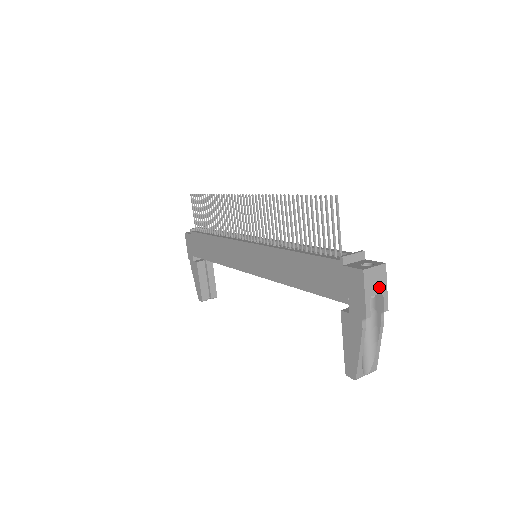
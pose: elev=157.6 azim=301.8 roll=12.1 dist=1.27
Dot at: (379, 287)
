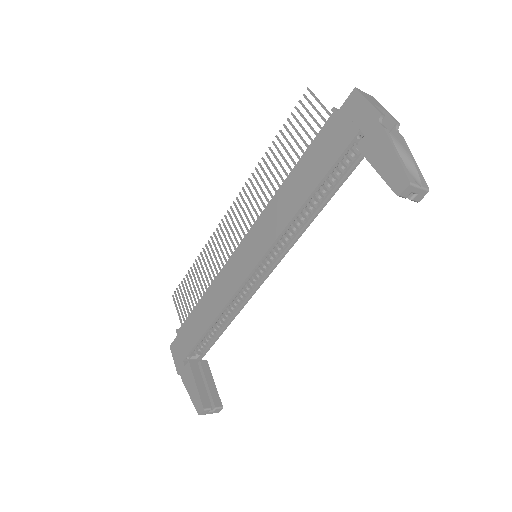
Dot at: (379, 105)
